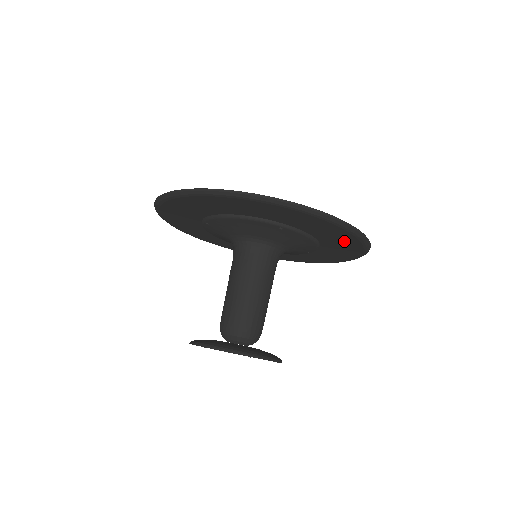
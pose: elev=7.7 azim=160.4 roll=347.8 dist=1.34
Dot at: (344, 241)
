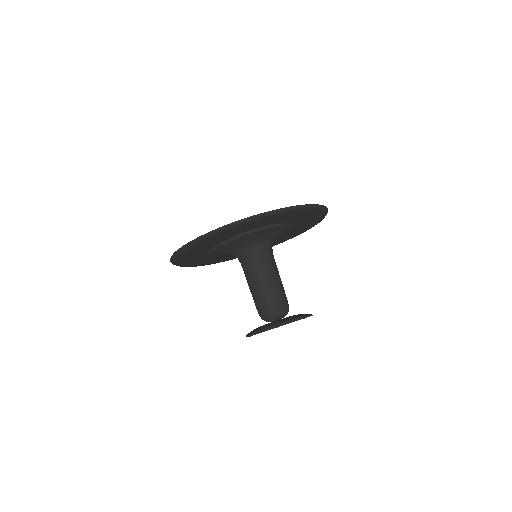
Dot at: (311, 222)
